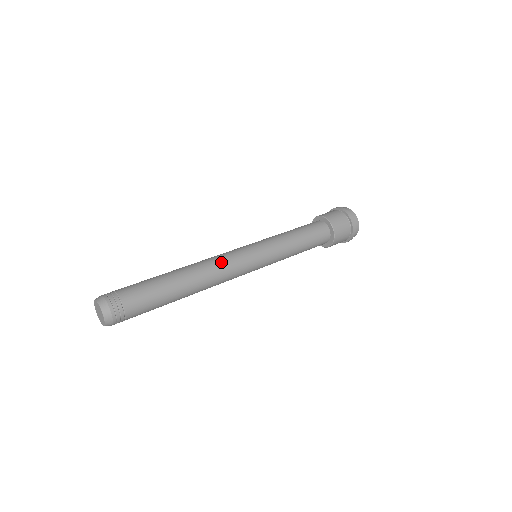
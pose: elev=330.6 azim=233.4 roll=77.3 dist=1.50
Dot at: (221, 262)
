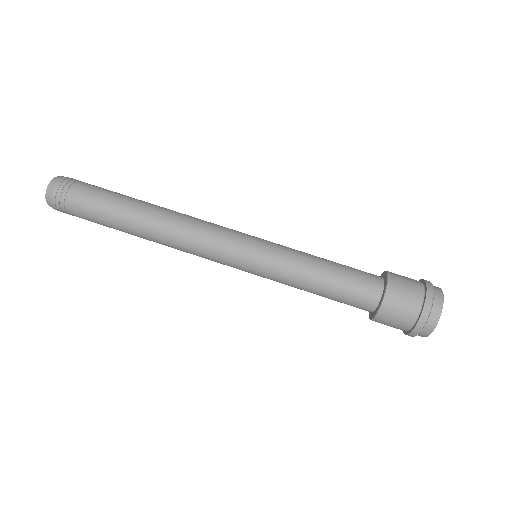
Dot at: (199, 225)
